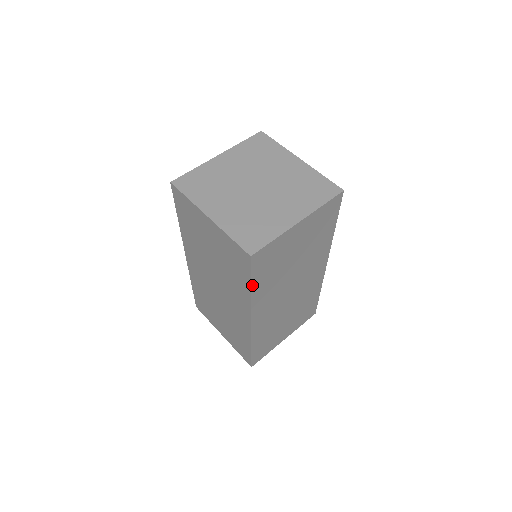
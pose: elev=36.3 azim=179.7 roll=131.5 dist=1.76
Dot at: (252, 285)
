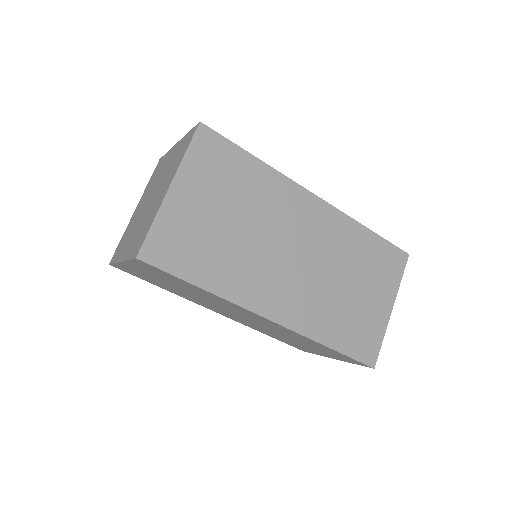
Dot at: (194, 283)
